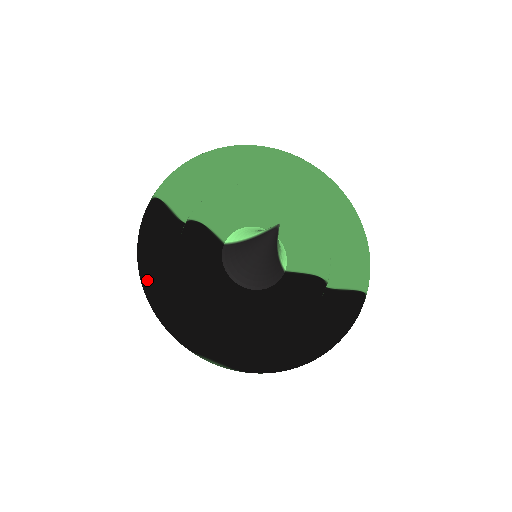
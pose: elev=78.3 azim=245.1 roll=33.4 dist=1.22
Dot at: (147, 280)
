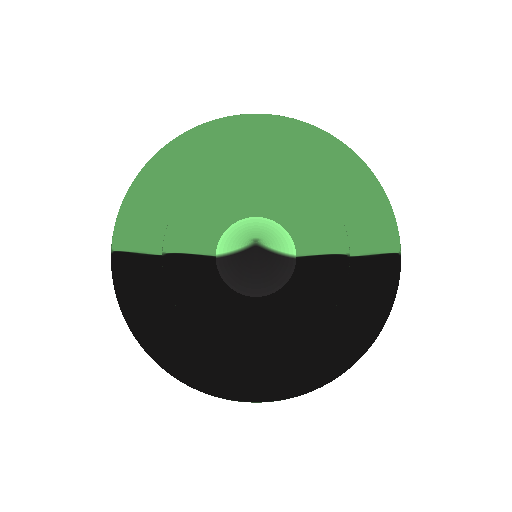
Dot at: (146, 350)
